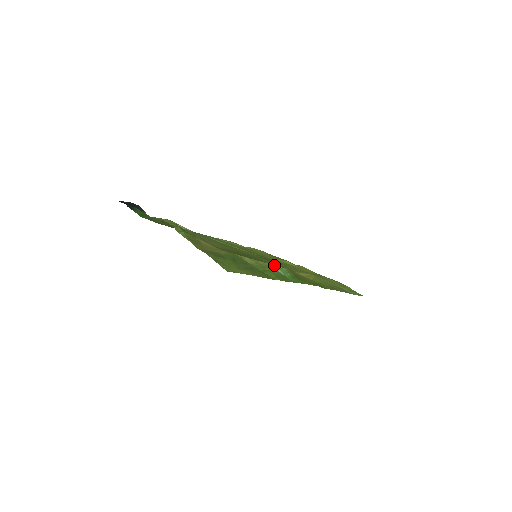
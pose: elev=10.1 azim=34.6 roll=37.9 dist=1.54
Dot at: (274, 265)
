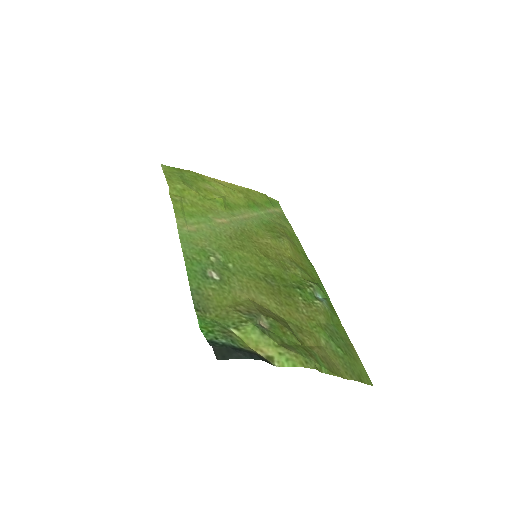
Dot at: (313, 291)
